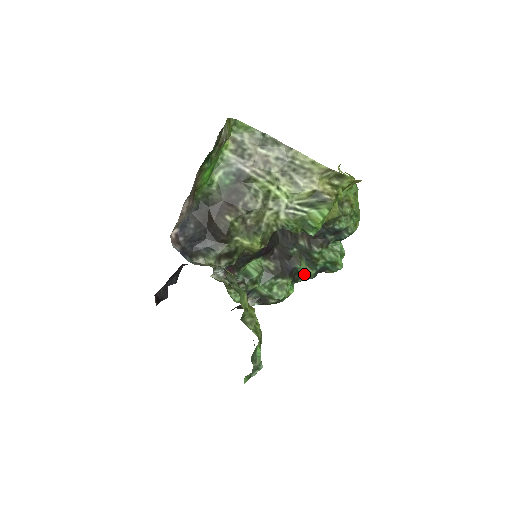
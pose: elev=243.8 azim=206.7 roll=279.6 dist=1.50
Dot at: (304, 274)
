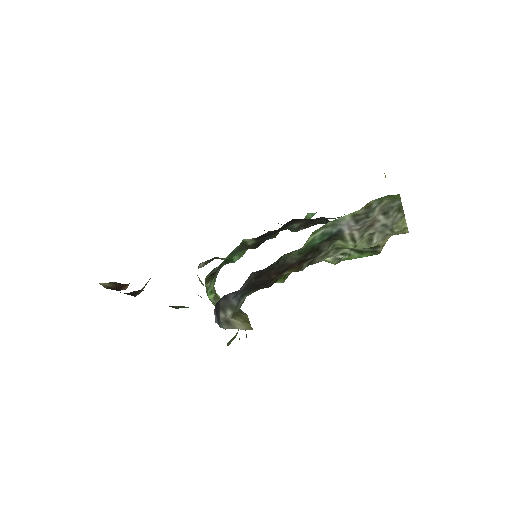
Dot at: (264, 230)
